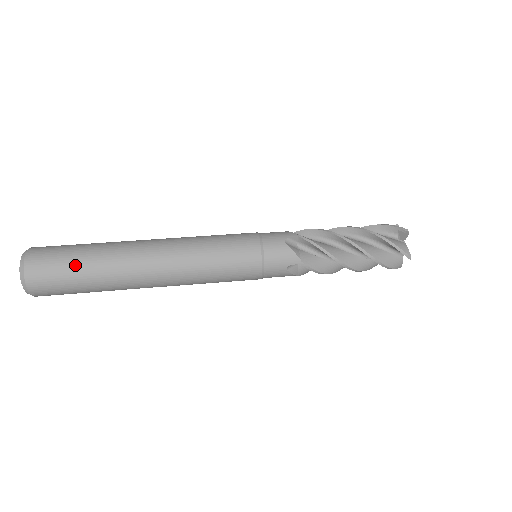
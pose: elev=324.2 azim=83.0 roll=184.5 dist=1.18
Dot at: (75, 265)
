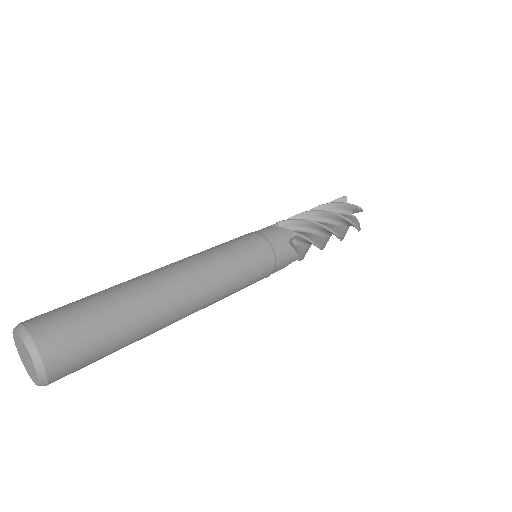
Dot at: (108, 339)
